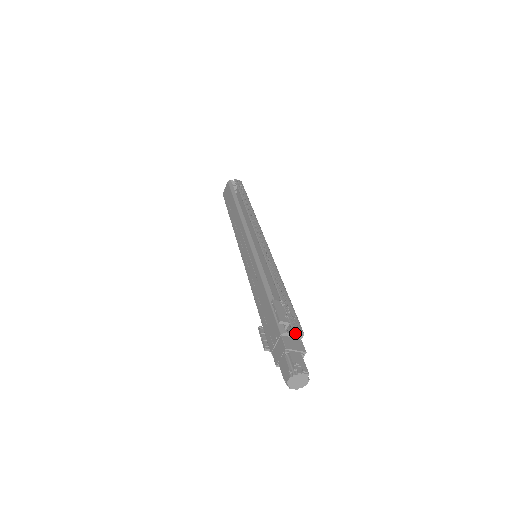
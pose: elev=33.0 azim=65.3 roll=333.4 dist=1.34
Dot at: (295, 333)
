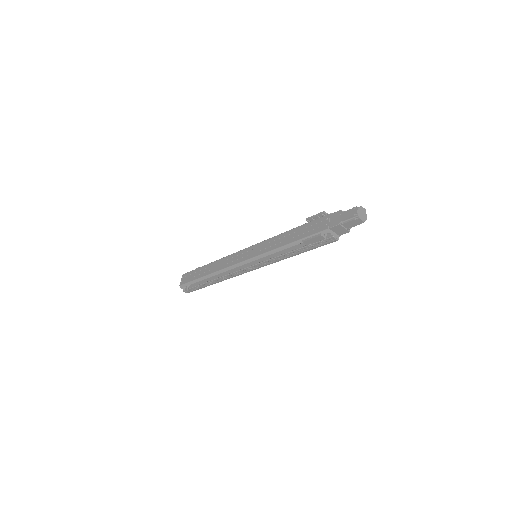
Dot at: occluded
